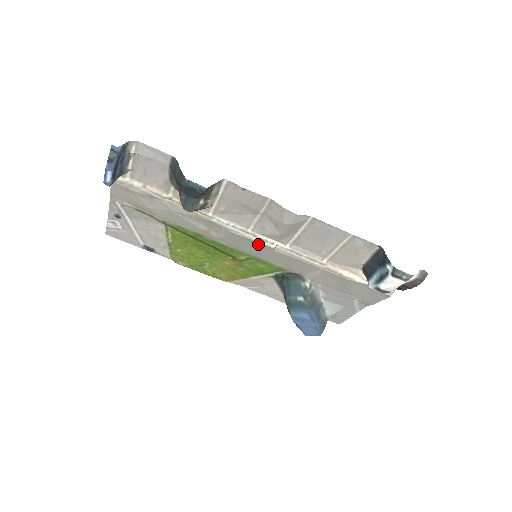
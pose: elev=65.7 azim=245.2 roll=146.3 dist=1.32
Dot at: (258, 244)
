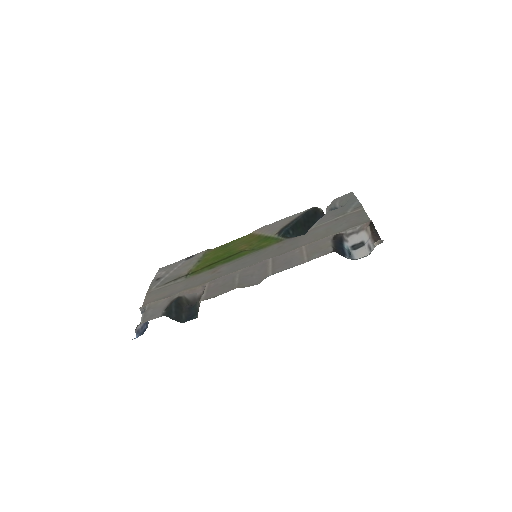
Dot at: occluded
